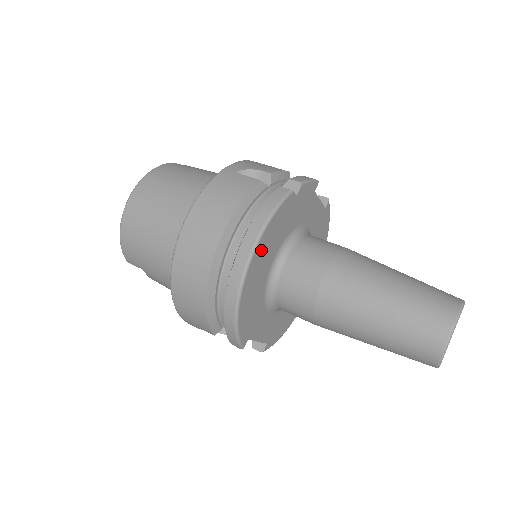
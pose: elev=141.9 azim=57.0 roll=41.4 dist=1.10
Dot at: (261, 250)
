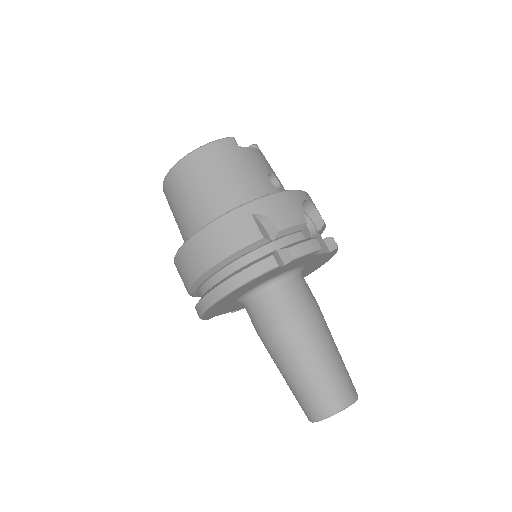
Dot at: (232, 294)
